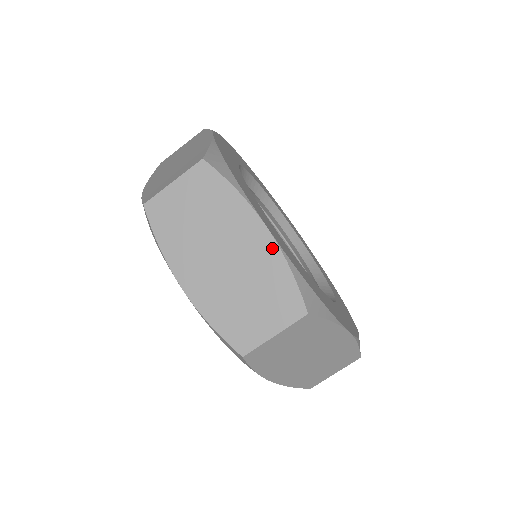
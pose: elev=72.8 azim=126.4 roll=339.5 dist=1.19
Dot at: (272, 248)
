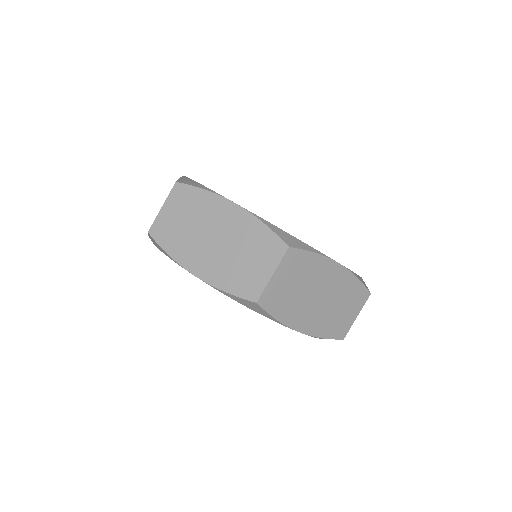
Dot at: (346, 273)
